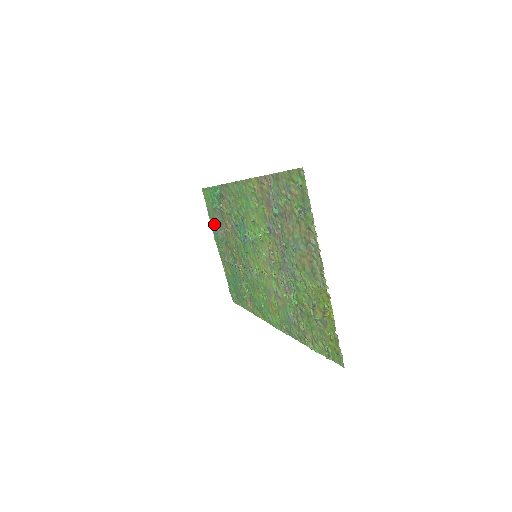
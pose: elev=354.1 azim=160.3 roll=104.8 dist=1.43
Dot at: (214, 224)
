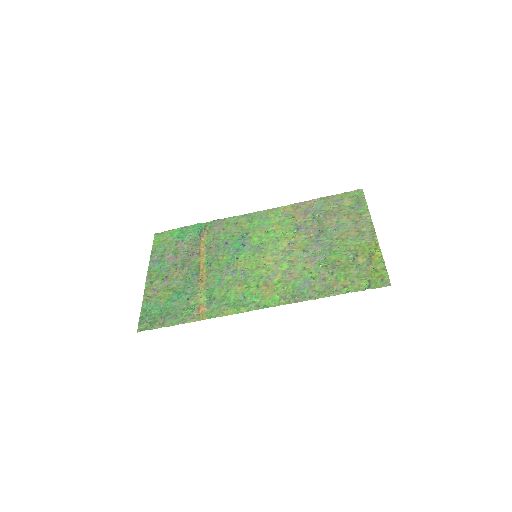
Dot at: (161, 256)
